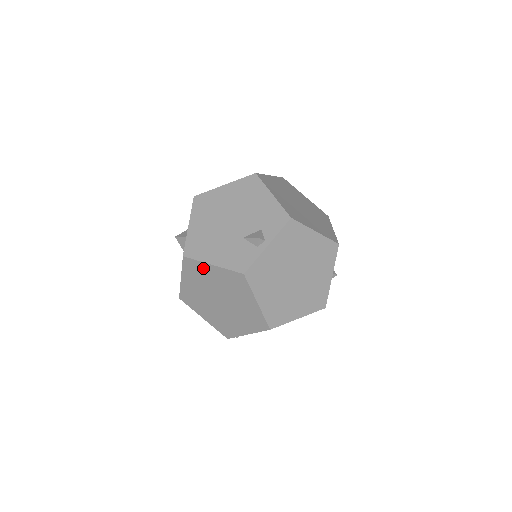
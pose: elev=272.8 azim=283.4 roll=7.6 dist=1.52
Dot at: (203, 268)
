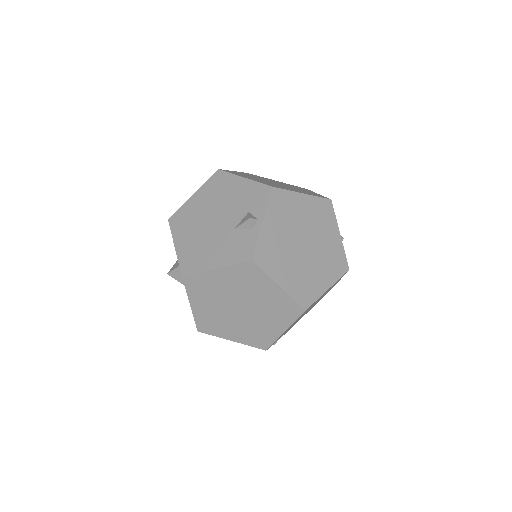
Dot at: (208, 279)
